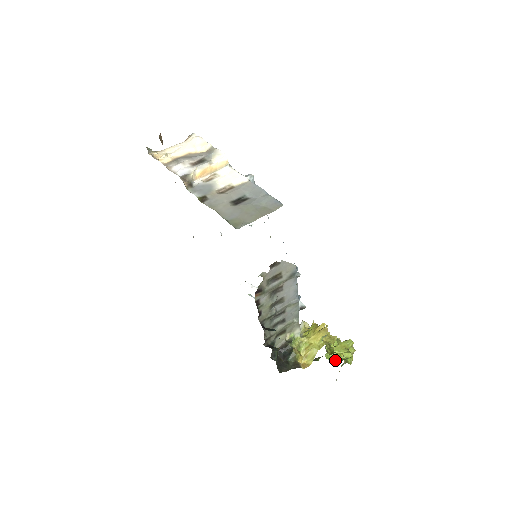
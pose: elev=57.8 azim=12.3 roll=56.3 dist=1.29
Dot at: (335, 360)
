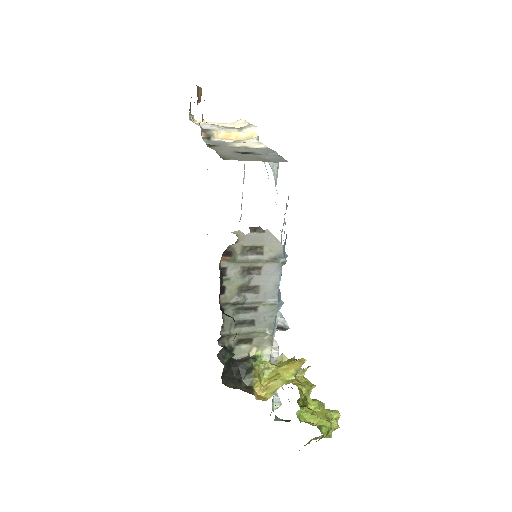
Dot at: occluded
